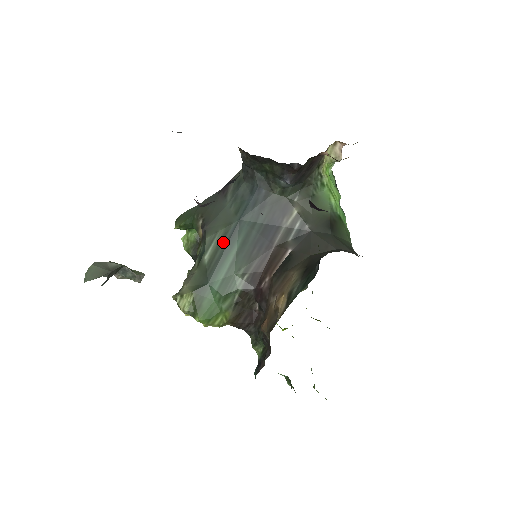
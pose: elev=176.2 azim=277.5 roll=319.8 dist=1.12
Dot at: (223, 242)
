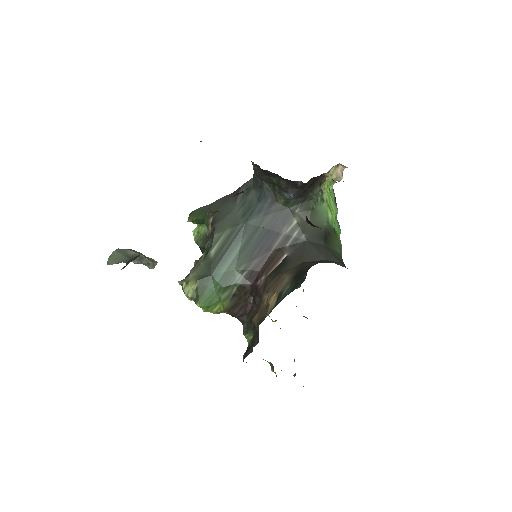
Dot at: (229, 240)
